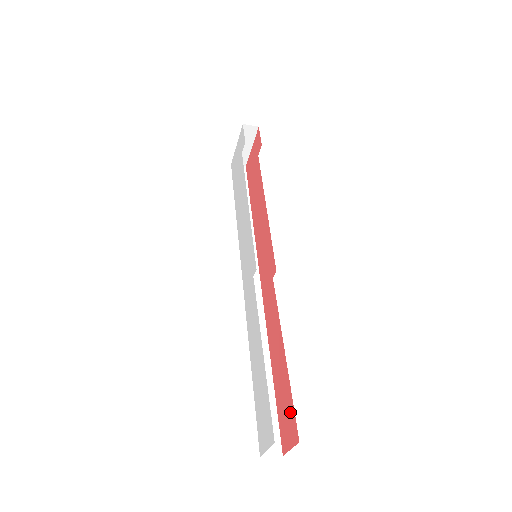
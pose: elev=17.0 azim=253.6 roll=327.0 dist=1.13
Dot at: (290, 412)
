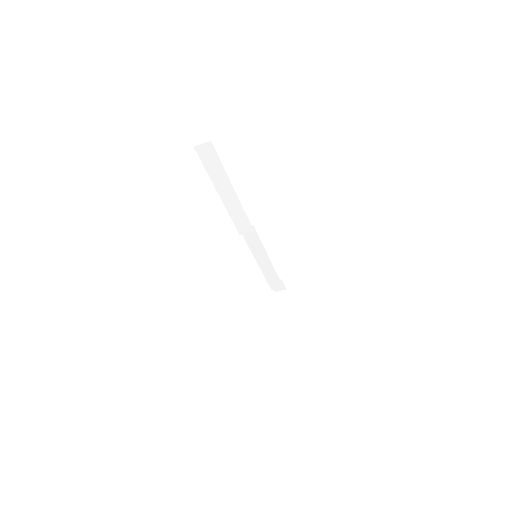
Dot at: occluded
